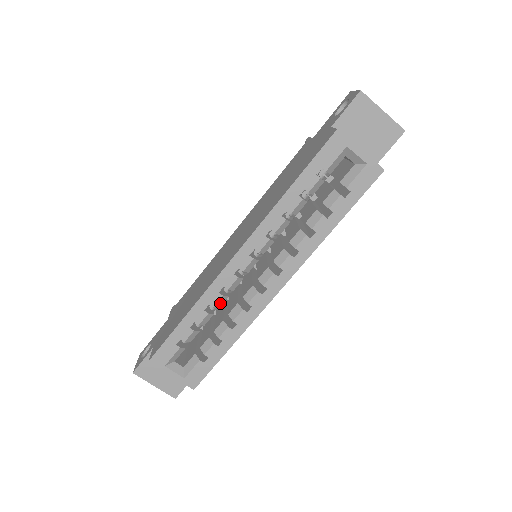
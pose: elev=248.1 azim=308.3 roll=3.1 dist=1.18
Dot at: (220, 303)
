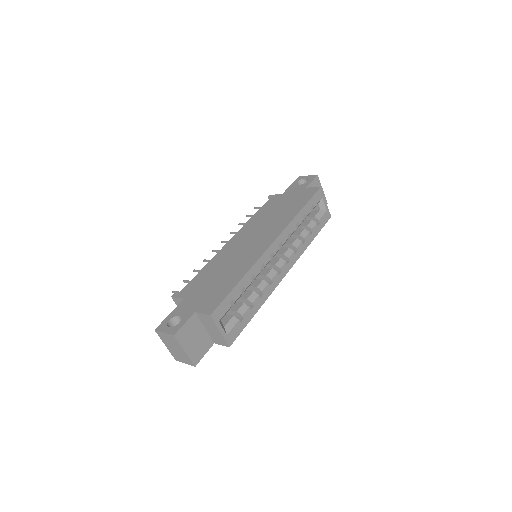
Dot at: occluded
